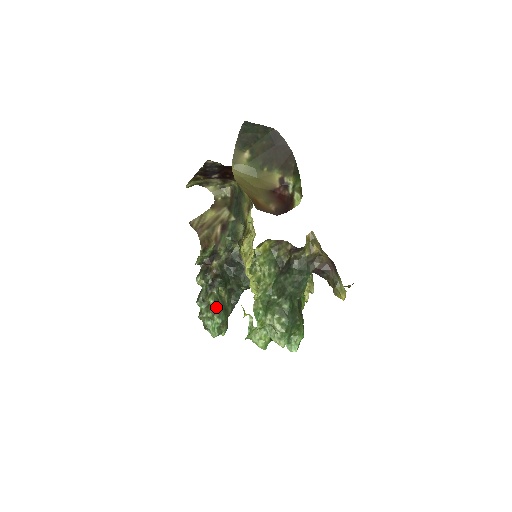
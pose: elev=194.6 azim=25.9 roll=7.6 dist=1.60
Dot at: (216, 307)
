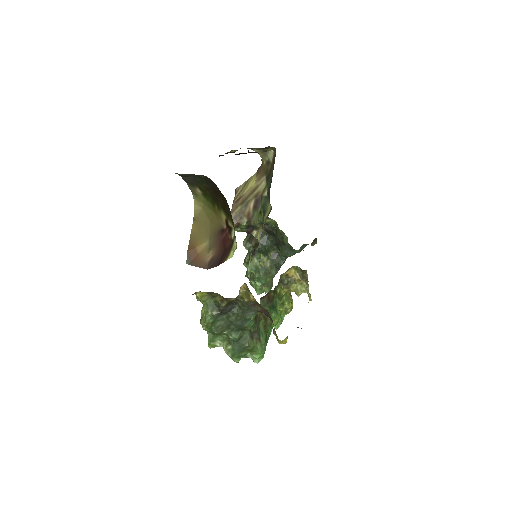
Dot at: (254, 274)
